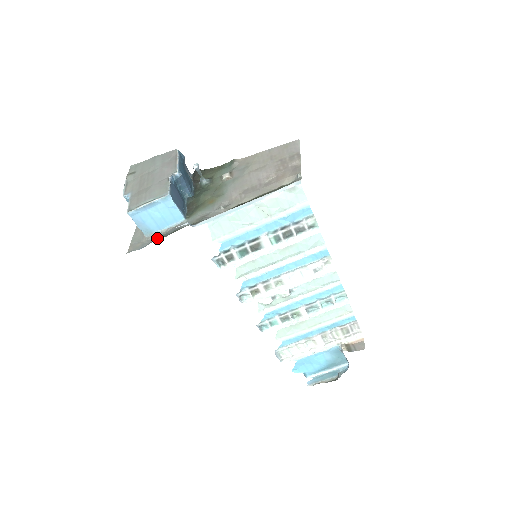
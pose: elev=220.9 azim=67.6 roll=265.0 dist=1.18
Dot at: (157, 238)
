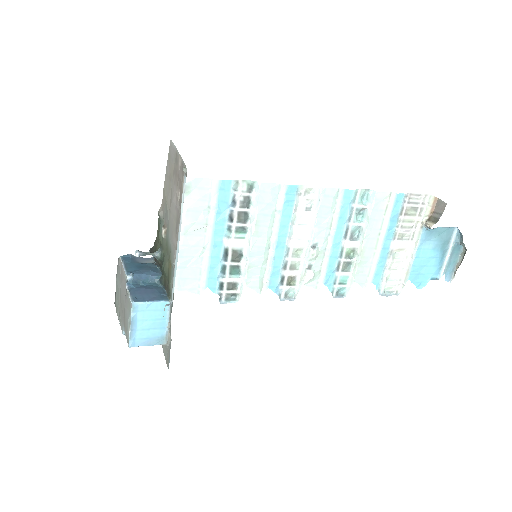
Dot at: (170, 337)
